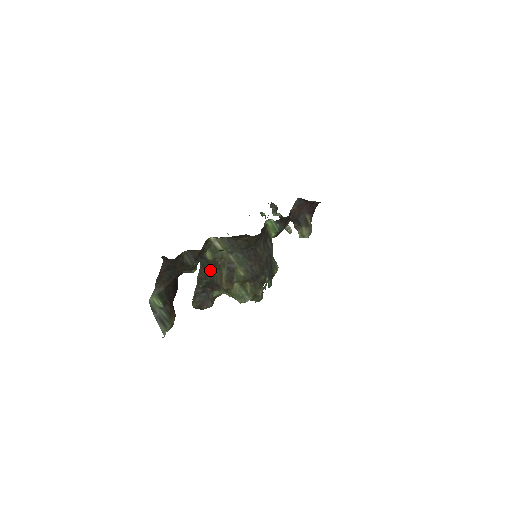
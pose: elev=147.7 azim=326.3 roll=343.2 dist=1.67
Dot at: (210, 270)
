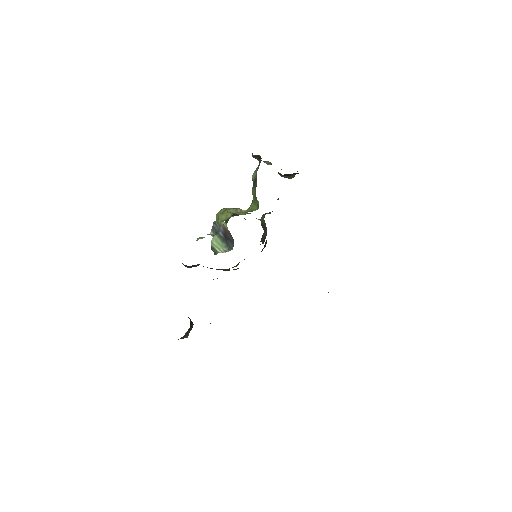
Dot at: occluded
